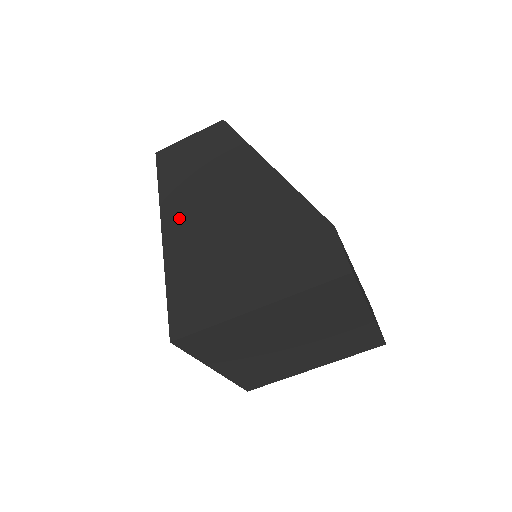
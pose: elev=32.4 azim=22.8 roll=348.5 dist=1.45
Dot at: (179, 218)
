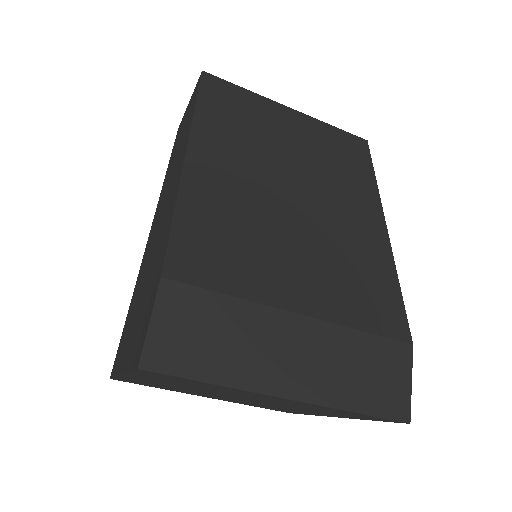
Dot at: (153, 224)
